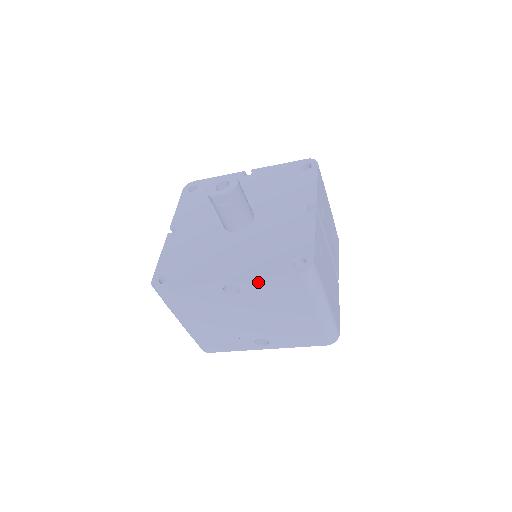
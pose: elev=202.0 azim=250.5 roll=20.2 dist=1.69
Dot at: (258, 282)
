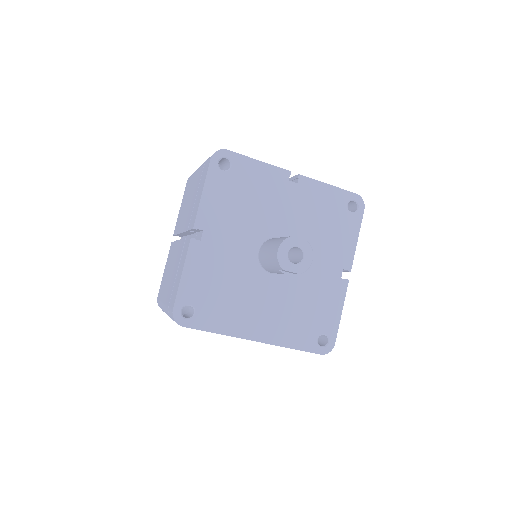
Dot at: occluded
